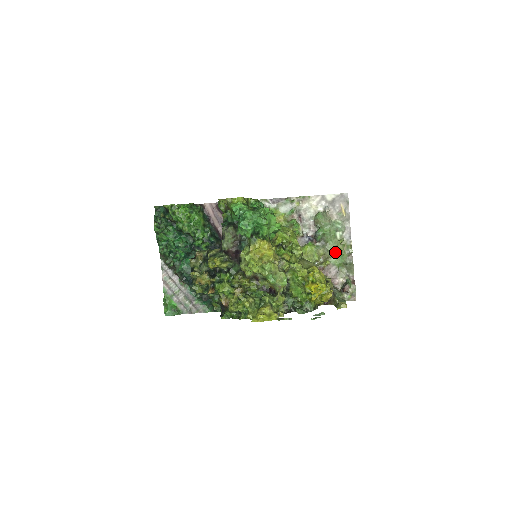
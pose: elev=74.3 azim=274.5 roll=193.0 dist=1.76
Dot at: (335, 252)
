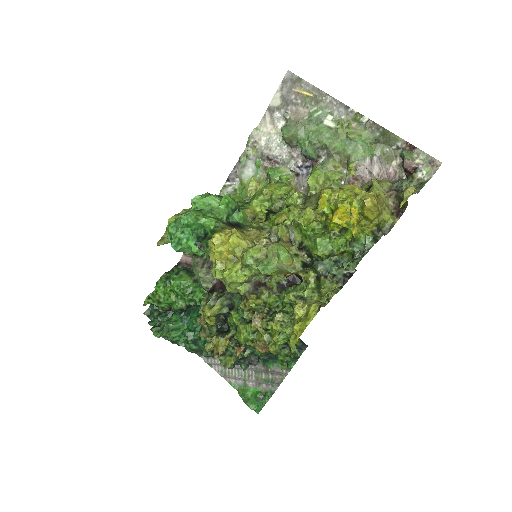
Dot at: (347, 144)
